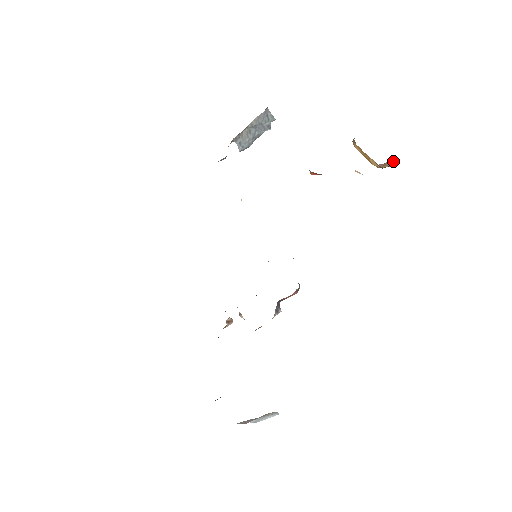
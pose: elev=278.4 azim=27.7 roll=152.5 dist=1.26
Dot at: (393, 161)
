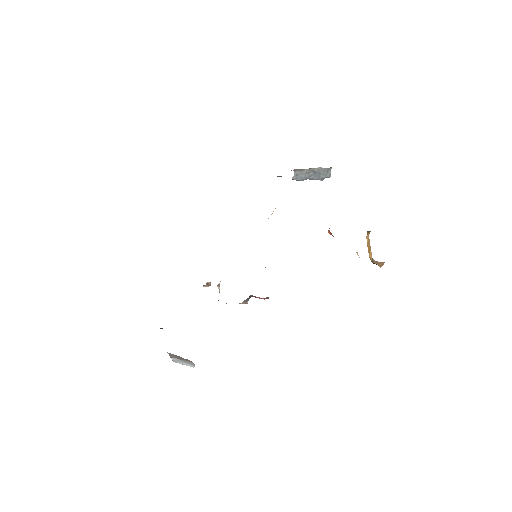
Dot at: (383, 264)
